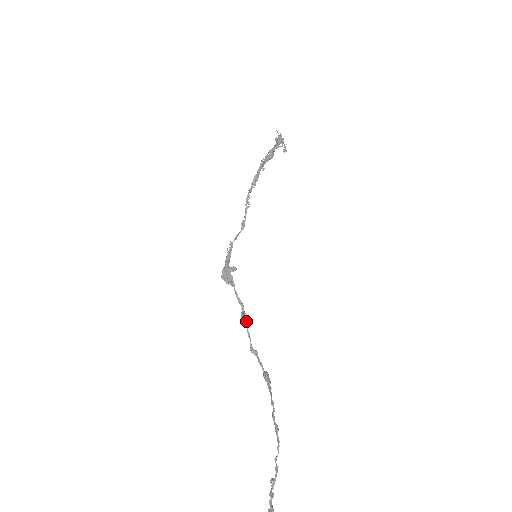
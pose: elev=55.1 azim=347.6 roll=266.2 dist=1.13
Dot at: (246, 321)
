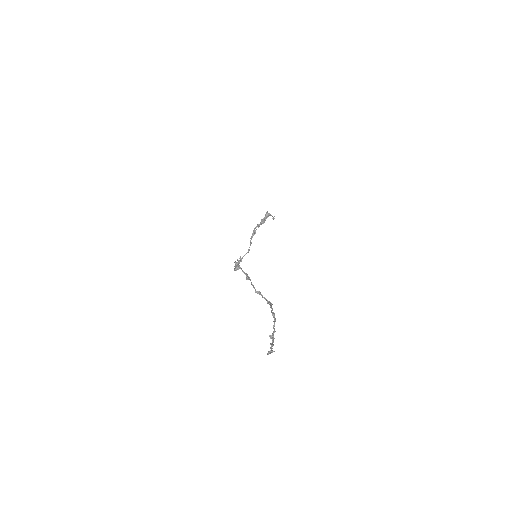
Dot at: (250, 279)
